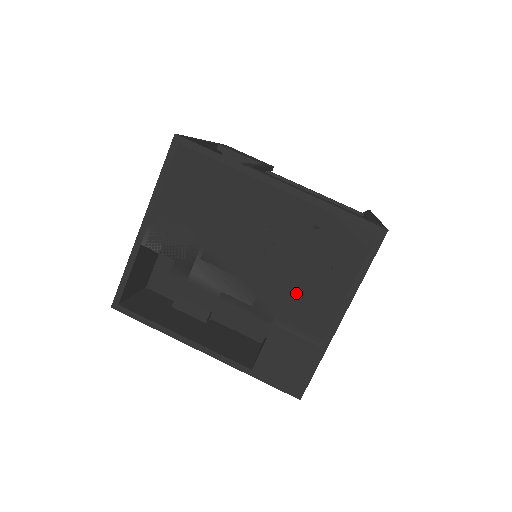
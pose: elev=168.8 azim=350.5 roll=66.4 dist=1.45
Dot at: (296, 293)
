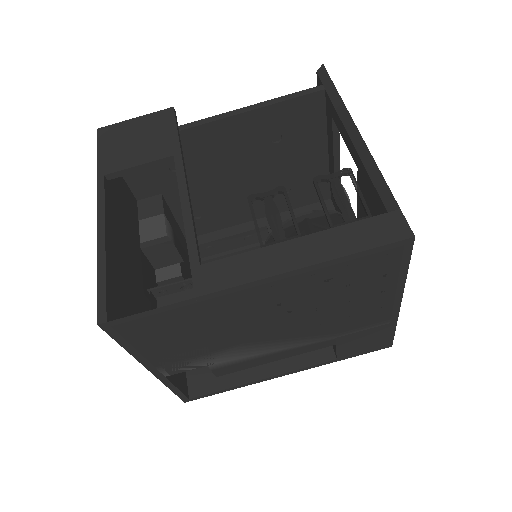
Dot at: (342, 317)
